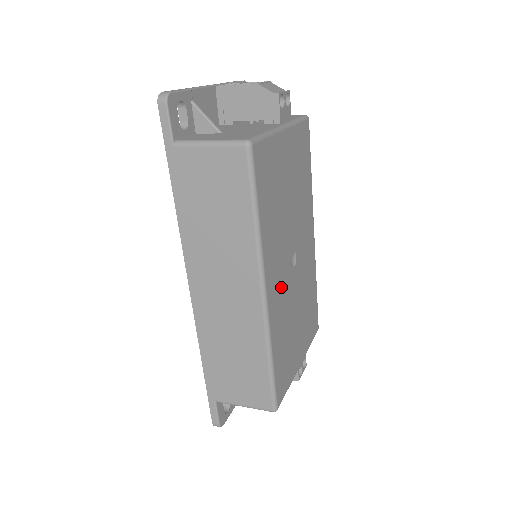
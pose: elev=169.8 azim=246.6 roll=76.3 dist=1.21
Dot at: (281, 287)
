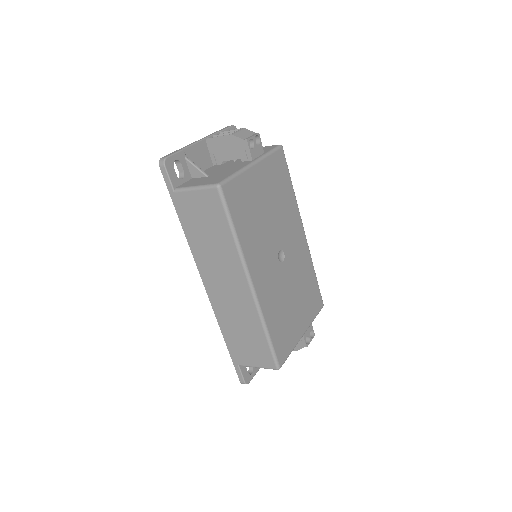
Dot at: (269, 278)
